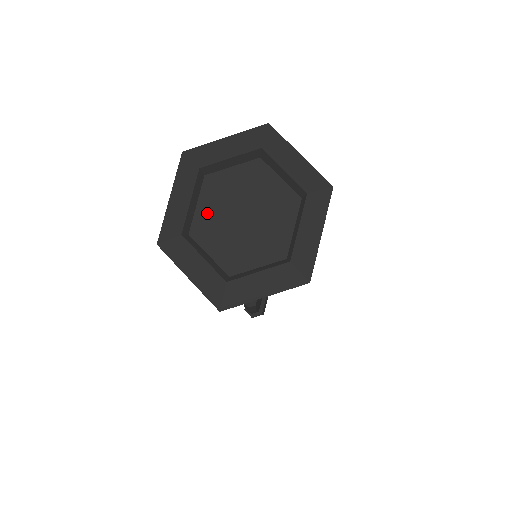
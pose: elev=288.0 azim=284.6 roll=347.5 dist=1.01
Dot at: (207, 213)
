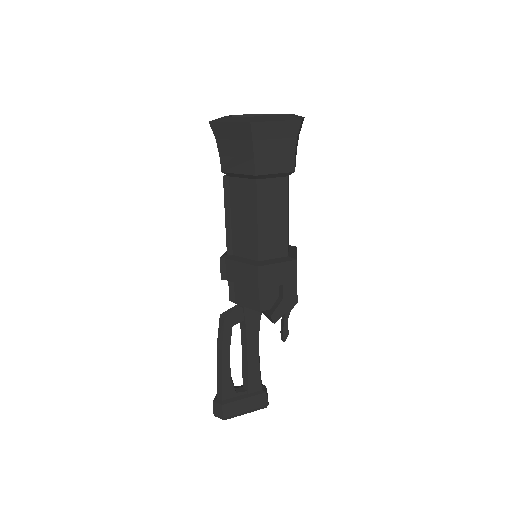
Dot at: occluded
